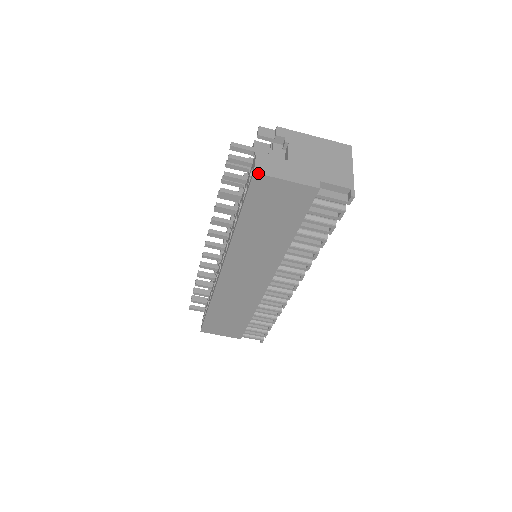
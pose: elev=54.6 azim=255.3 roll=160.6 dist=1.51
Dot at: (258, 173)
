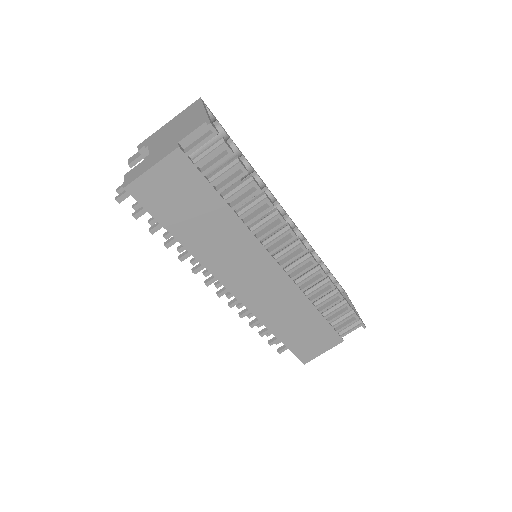
Dot at: (126, 185)
